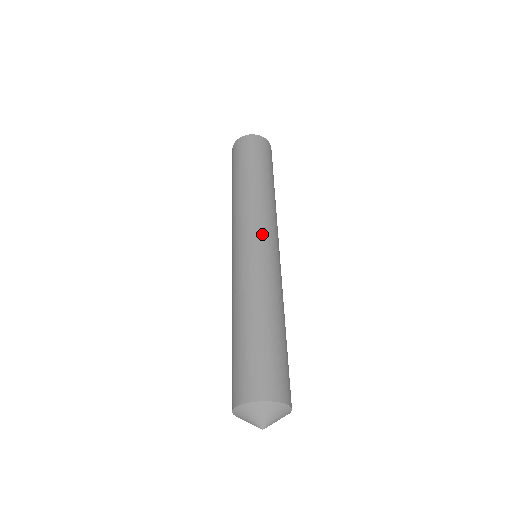
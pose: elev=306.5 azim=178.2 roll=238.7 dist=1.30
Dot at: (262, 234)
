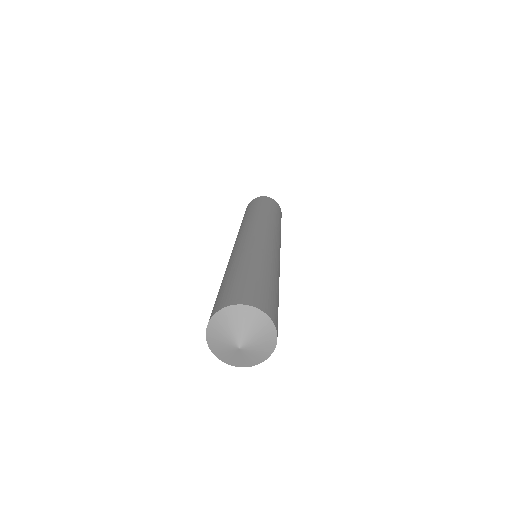
Dot at: (250, 231)
